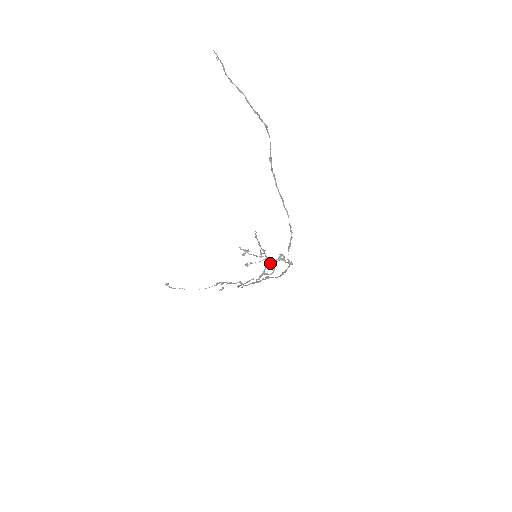
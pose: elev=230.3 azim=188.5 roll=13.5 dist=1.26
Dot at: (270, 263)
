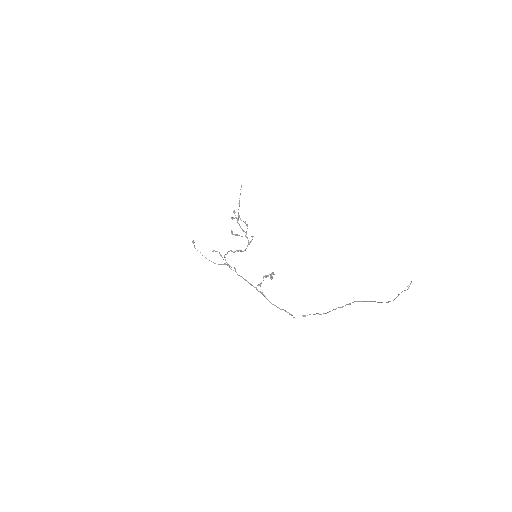
Dot at: (265, 277)
